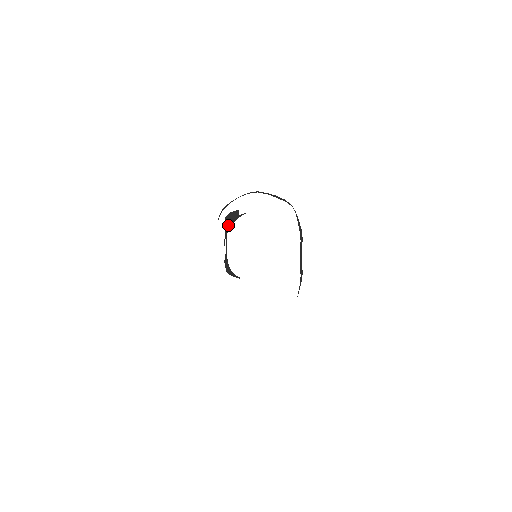
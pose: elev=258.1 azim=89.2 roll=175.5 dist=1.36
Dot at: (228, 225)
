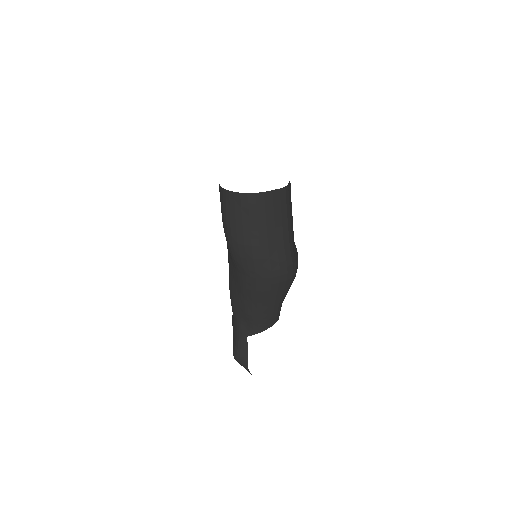
Dot at: occluded
